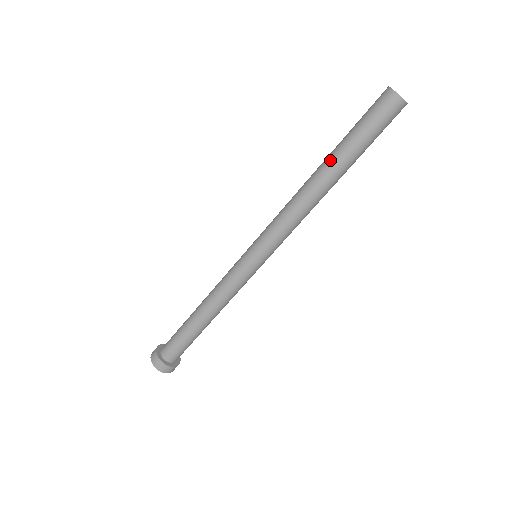
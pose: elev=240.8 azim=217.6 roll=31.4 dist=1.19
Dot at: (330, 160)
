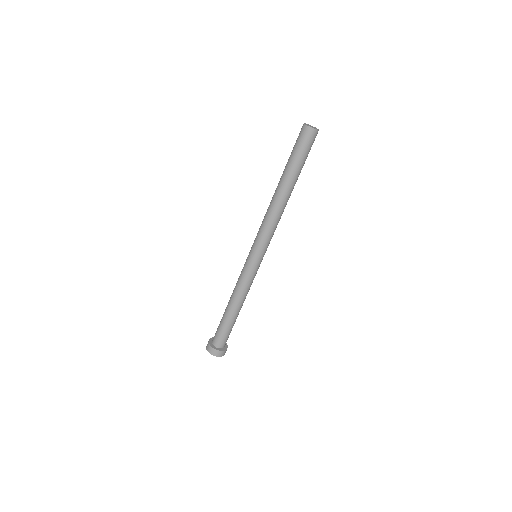
Dot at: (281, 178)
